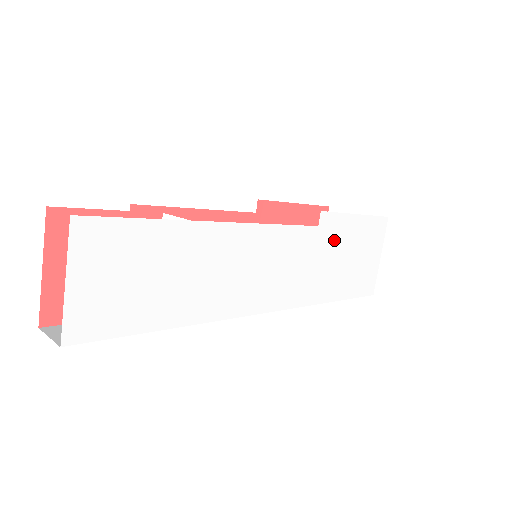
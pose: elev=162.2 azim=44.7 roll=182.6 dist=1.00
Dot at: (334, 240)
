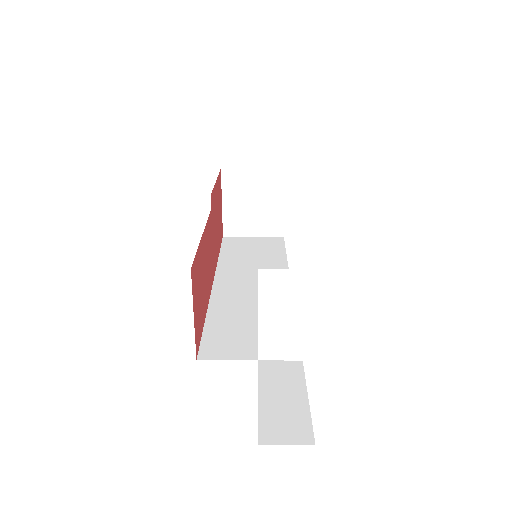
Dot at: occluded
